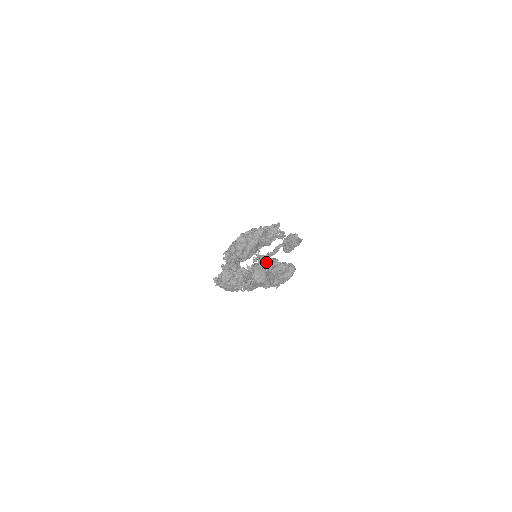
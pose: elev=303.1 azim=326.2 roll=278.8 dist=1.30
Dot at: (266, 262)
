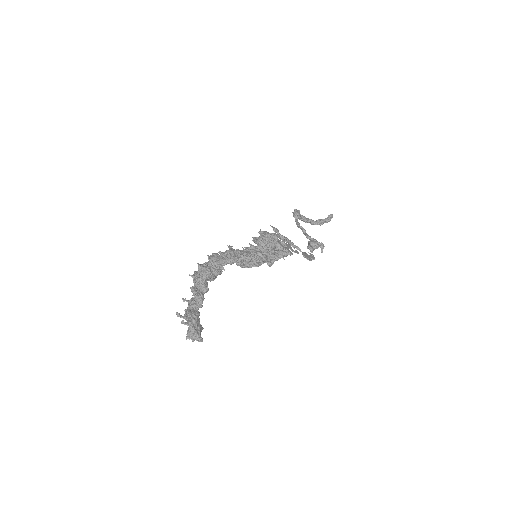
Dot at: (191, 325)
